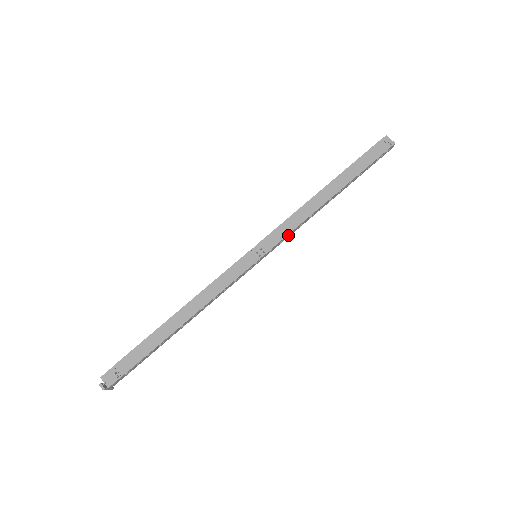
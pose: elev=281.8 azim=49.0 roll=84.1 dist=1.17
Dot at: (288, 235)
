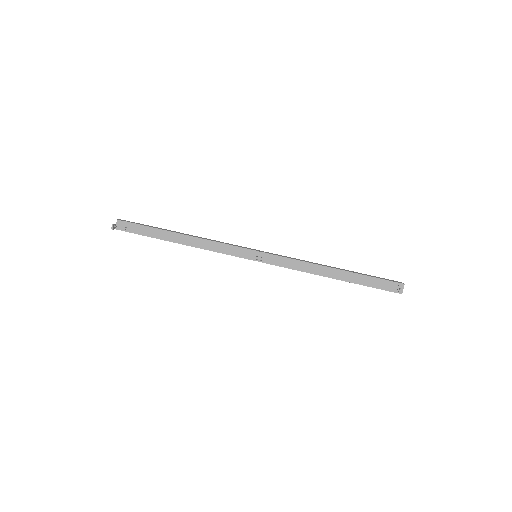
Dot at: (284, 267)
